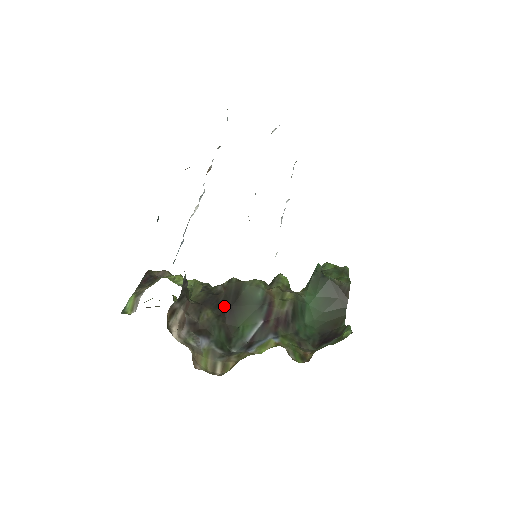
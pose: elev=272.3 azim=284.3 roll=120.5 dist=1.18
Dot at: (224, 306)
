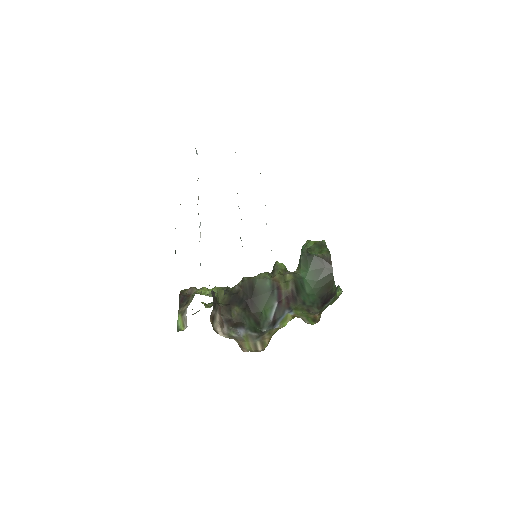
Dot at: (245, 300)
